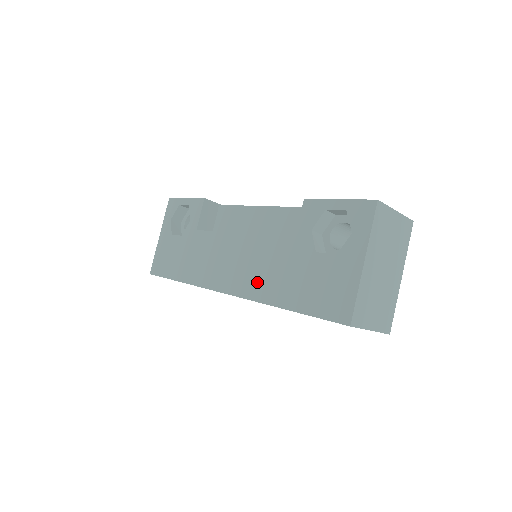
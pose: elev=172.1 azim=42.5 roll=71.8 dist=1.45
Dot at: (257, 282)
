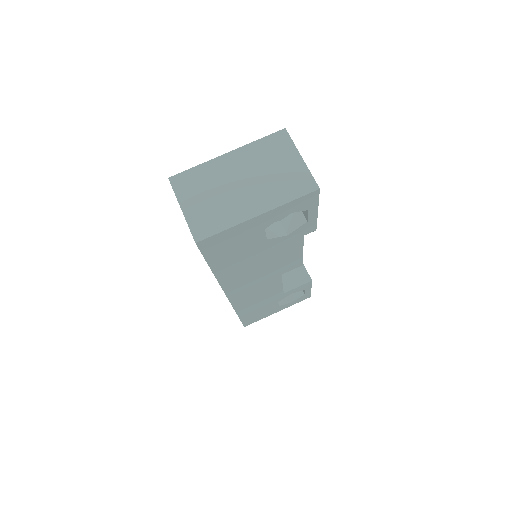
Dot at: occluded
